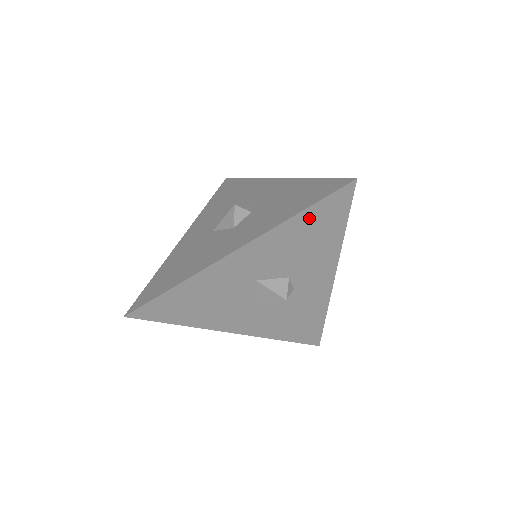
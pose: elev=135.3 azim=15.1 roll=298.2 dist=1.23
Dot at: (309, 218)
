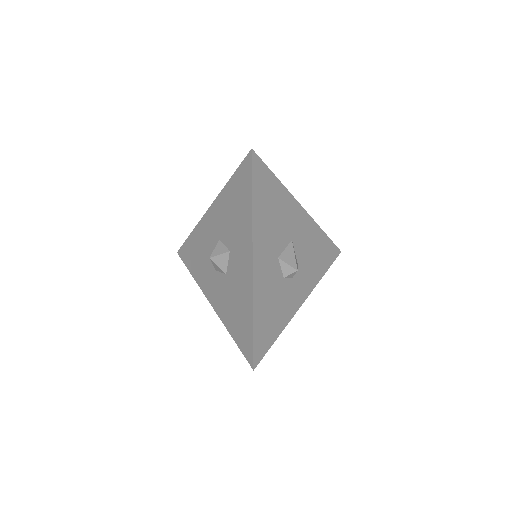
Dot at: (324, 242)
